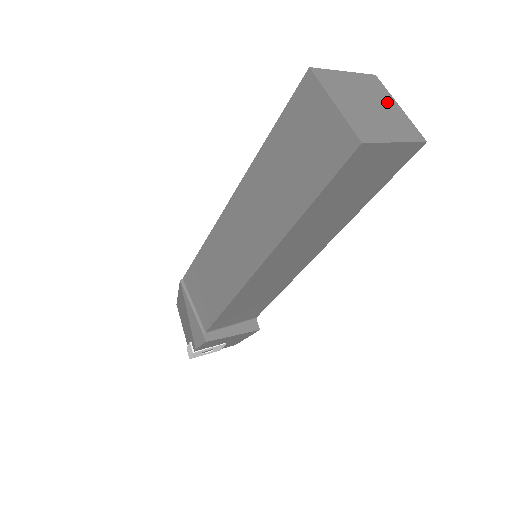
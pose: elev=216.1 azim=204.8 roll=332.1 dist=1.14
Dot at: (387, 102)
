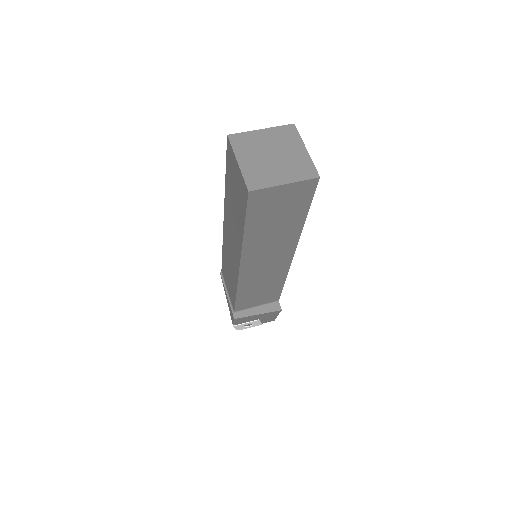
Dot at: (294, 148)
